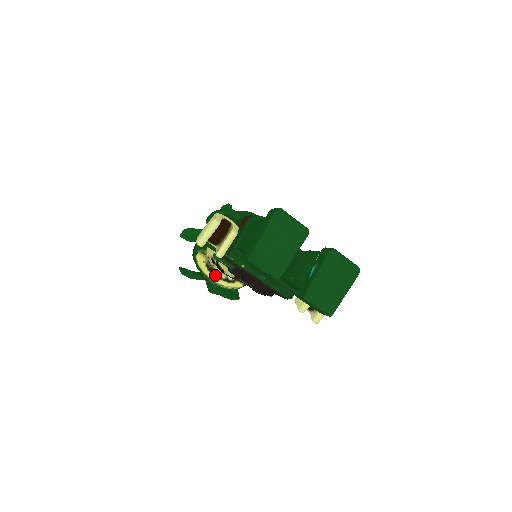
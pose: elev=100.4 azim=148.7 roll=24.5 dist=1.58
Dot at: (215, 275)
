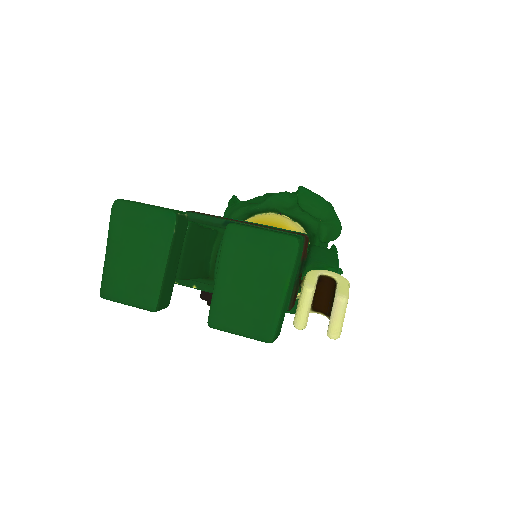
Dot at: occluded
